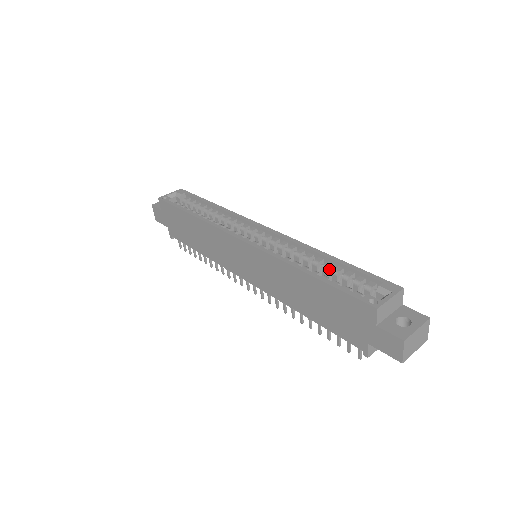
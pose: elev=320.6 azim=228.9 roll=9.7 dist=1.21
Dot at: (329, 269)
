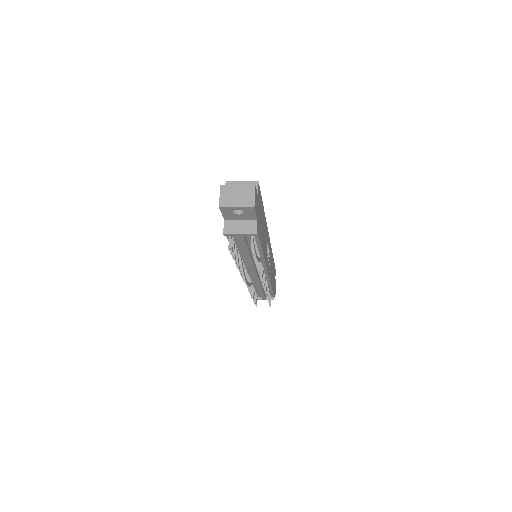
Dot at: occluded
